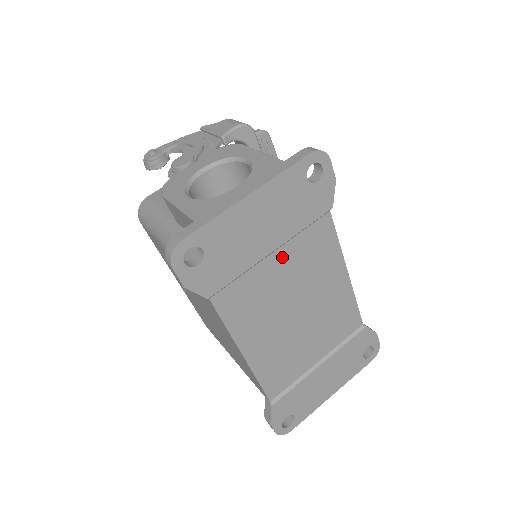
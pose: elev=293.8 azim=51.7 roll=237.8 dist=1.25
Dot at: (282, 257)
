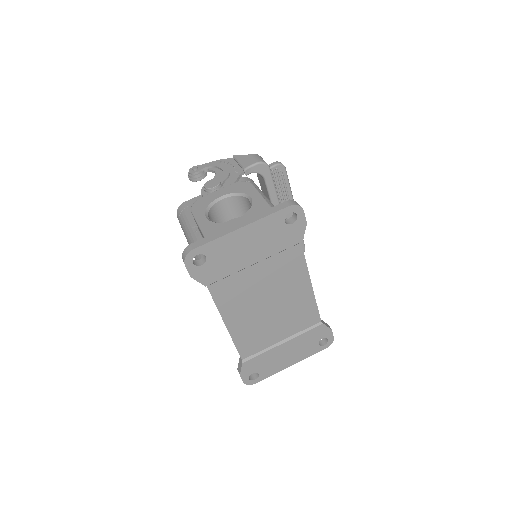
Dot at: (261, 268)
